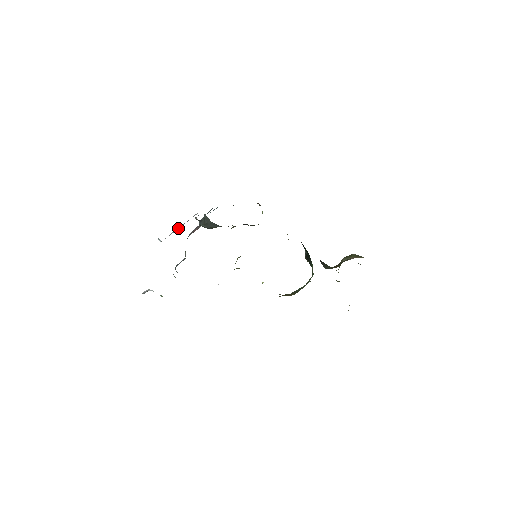
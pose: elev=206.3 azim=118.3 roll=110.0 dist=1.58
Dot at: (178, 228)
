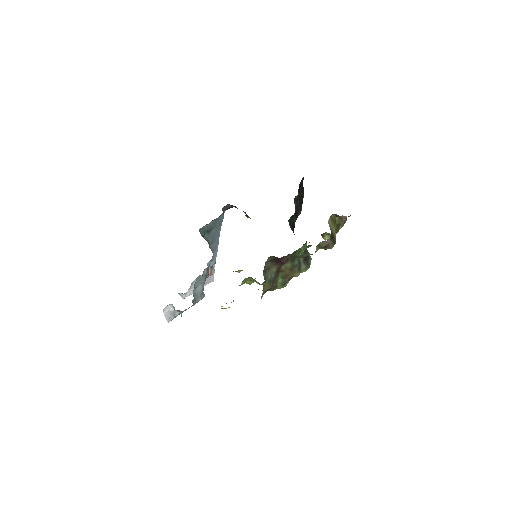
Dot at: occluded
